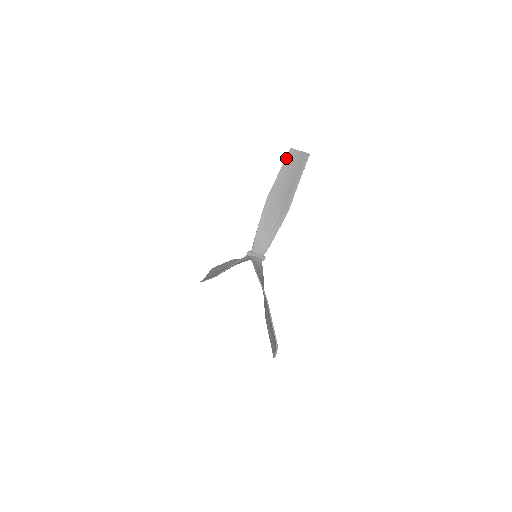
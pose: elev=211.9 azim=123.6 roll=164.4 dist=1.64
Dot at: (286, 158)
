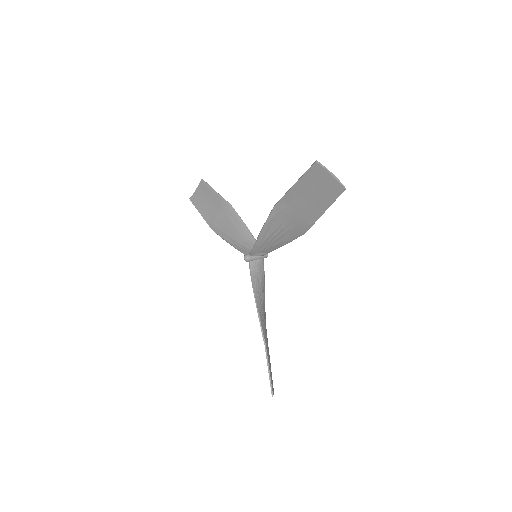
Dot at: (306, 173)
